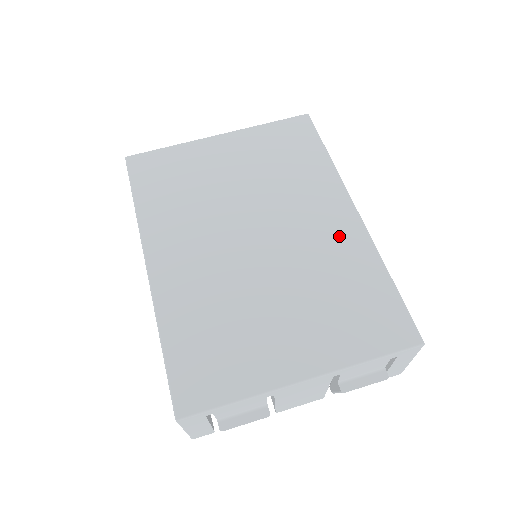
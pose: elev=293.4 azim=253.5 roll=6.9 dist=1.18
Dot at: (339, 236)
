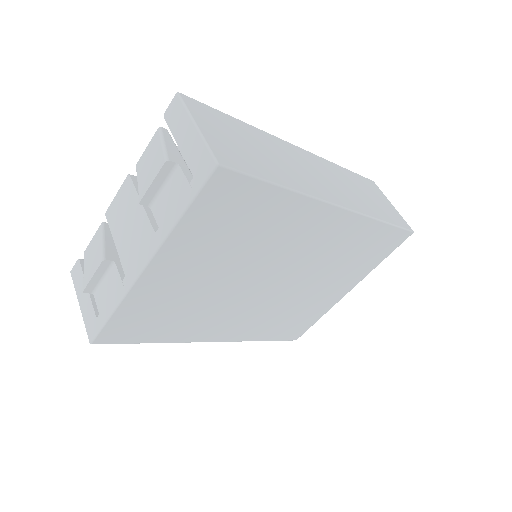
Dot at: (335, 233)
